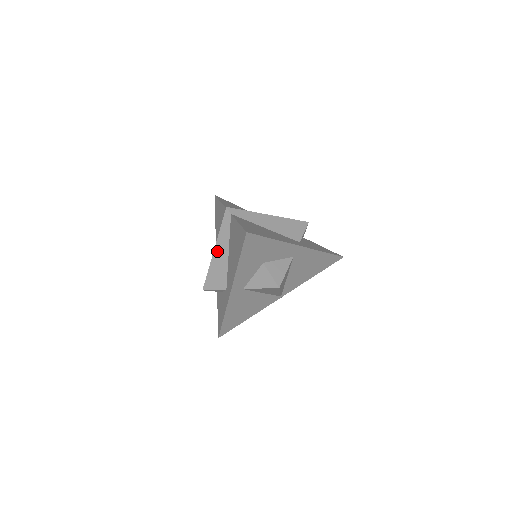
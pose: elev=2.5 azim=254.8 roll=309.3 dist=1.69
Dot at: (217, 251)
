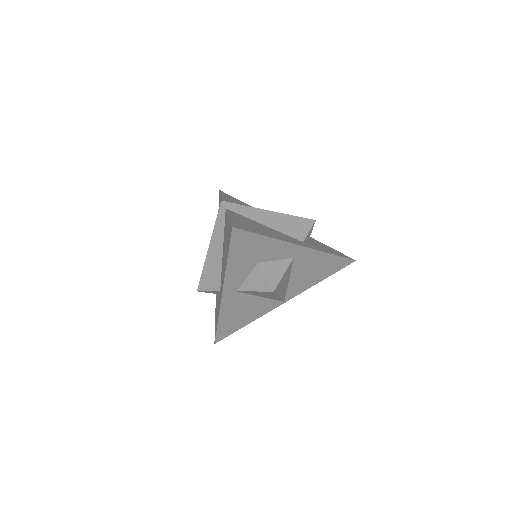
Dot at: (211, 249)
